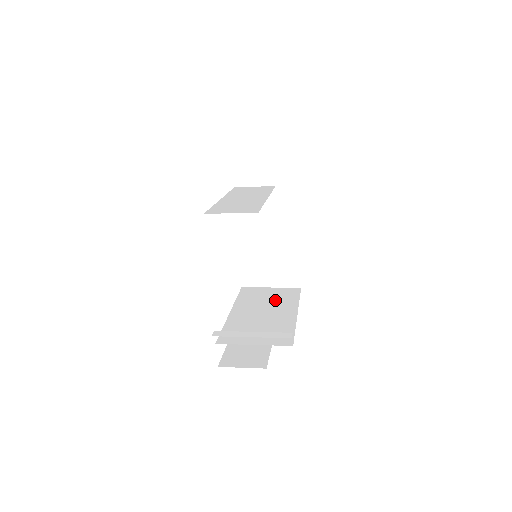
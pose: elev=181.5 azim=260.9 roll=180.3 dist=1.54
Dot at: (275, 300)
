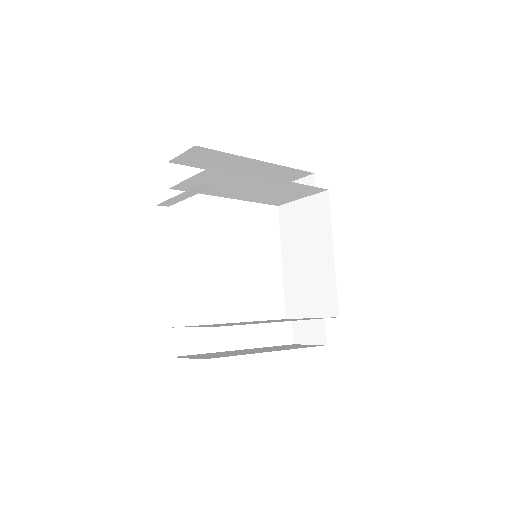
Dot at: occluded
